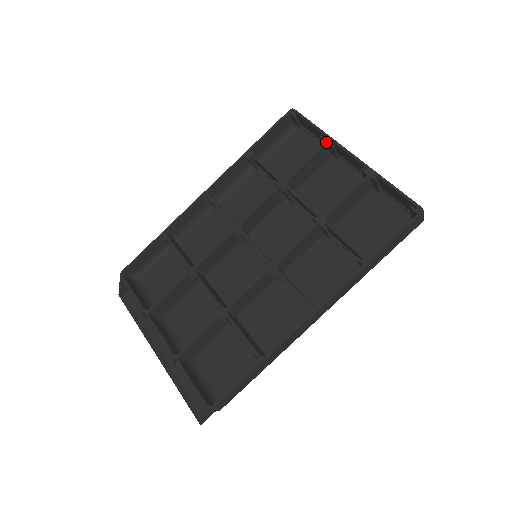
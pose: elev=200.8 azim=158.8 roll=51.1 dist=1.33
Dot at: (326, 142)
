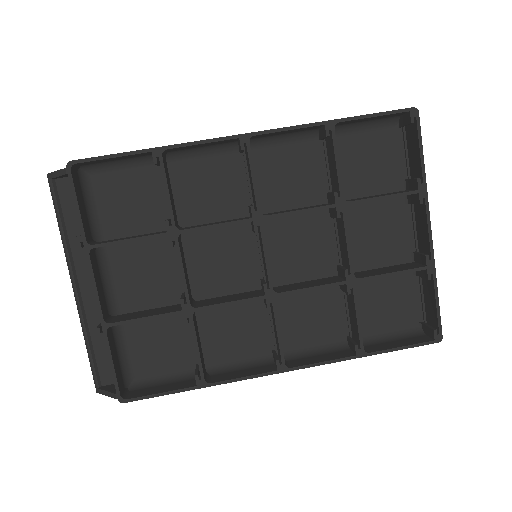
Dot at: (419, 192)
